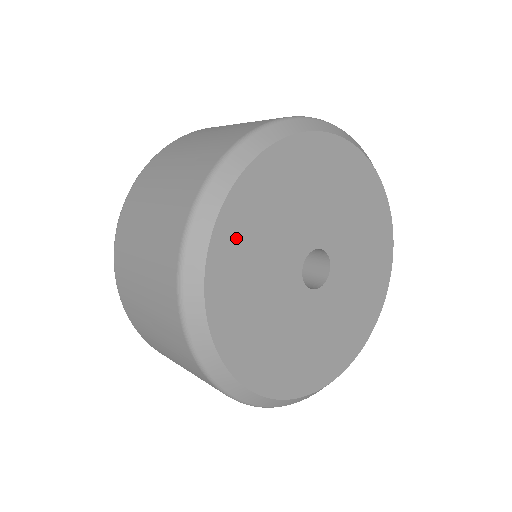
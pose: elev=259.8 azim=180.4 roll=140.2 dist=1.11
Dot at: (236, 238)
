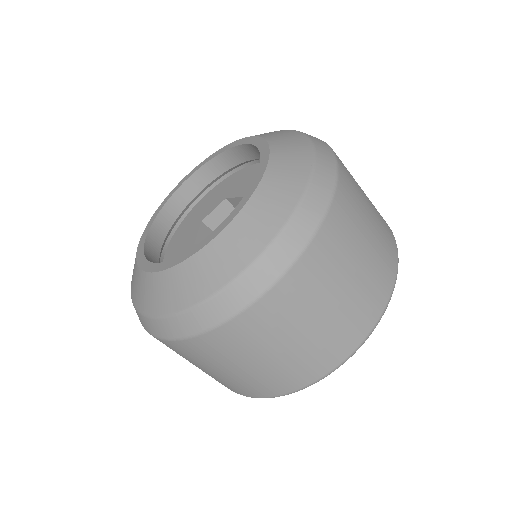
Dot at: occluded
